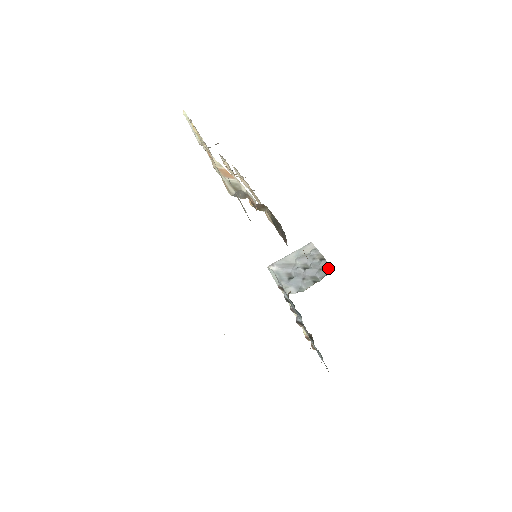
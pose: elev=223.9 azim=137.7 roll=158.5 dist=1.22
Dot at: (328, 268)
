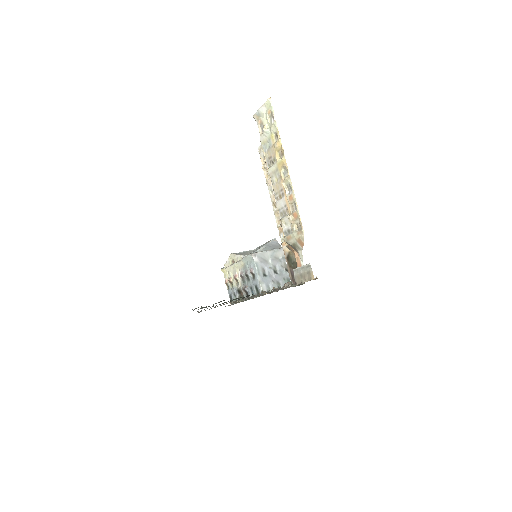
Dot at: (288, 280)
